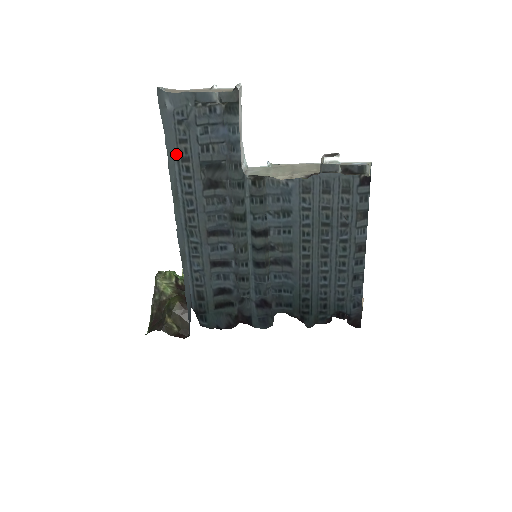
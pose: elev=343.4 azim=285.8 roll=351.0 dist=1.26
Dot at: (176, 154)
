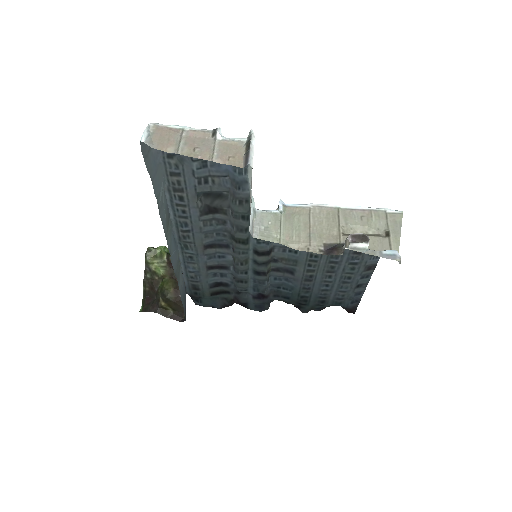
Dot at: (166, 184)
